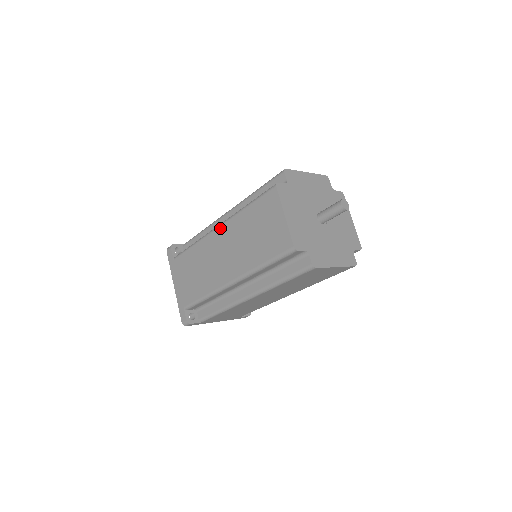
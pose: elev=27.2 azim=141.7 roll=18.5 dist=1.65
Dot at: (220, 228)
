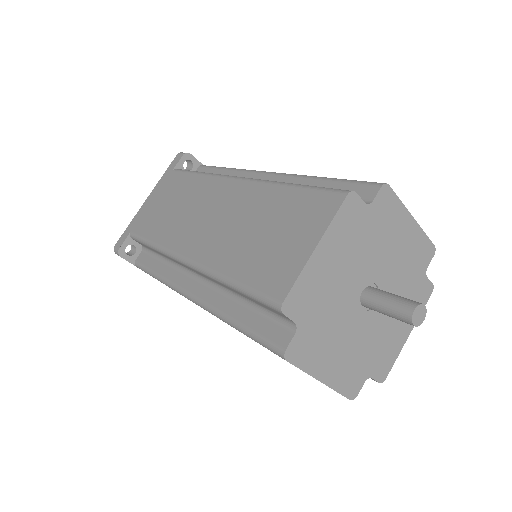
Dot at: occluded
